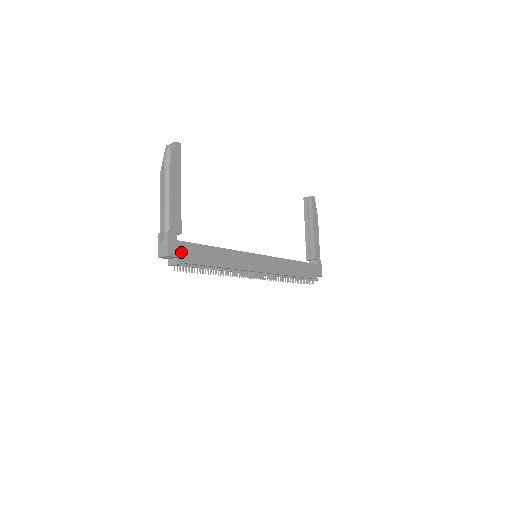
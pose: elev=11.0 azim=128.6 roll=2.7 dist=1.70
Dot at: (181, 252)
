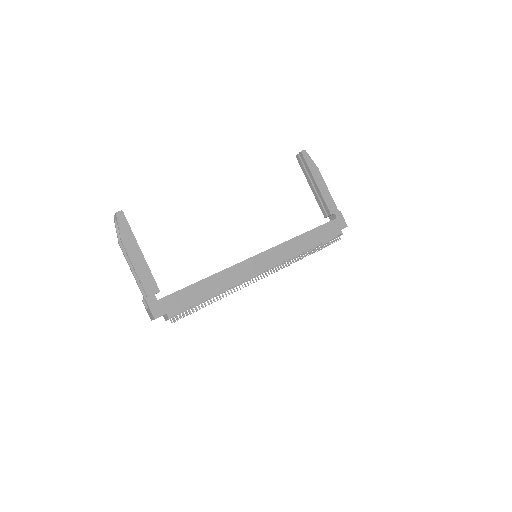
Dot at: (167, 307)
